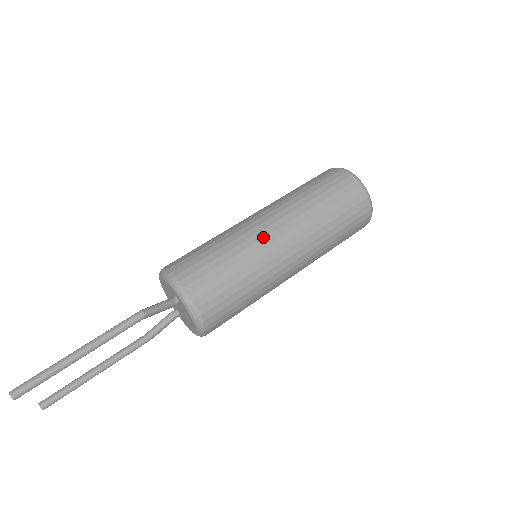
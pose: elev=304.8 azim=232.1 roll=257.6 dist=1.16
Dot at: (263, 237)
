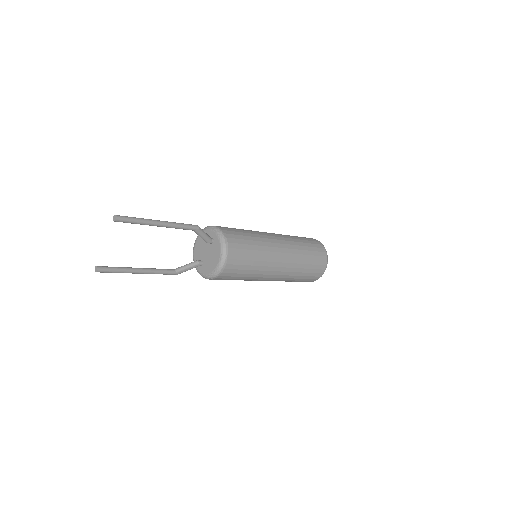
Dot at: (268, 235)
